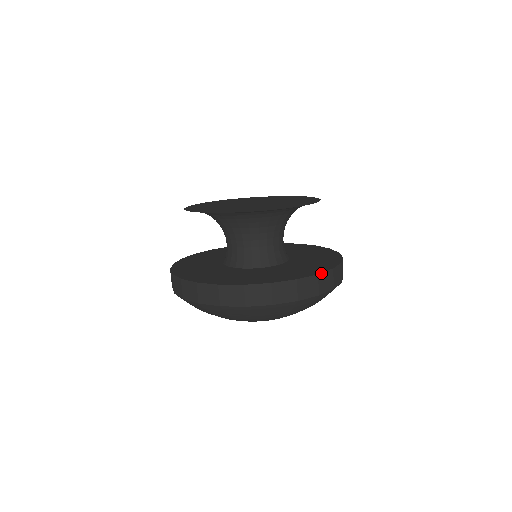
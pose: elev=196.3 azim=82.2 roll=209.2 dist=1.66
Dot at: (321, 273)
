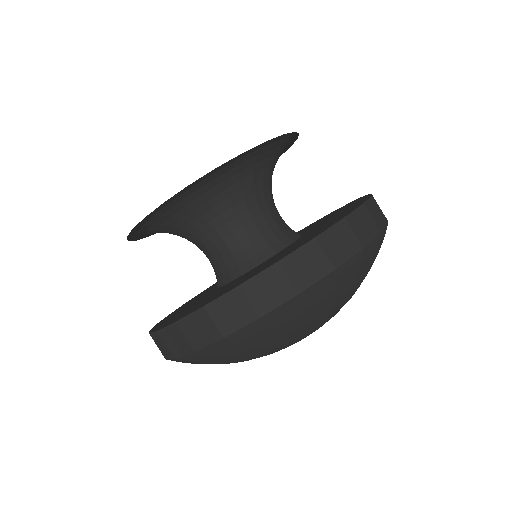
Dot at: (321, 233)
